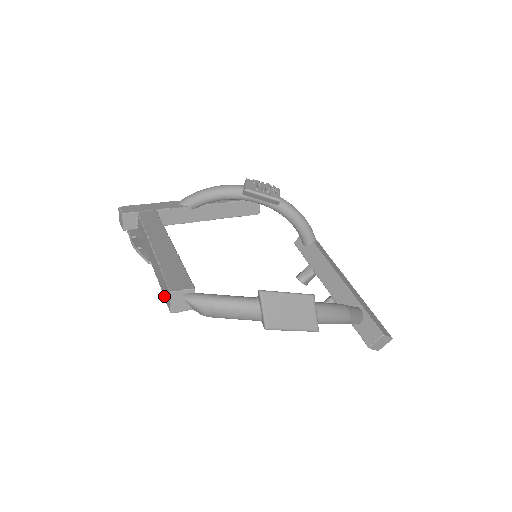
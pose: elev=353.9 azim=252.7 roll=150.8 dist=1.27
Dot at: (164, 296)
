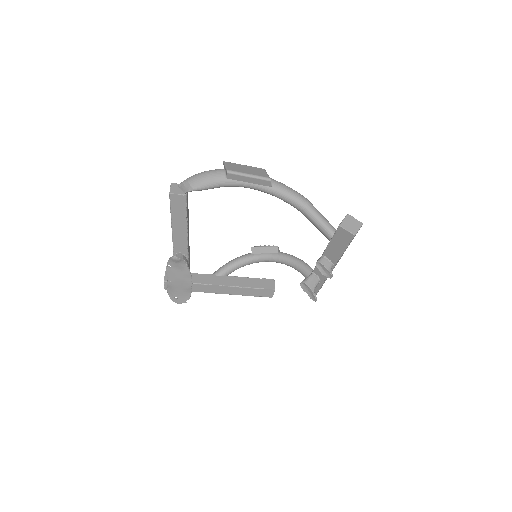
Dot at: (170, 206)
